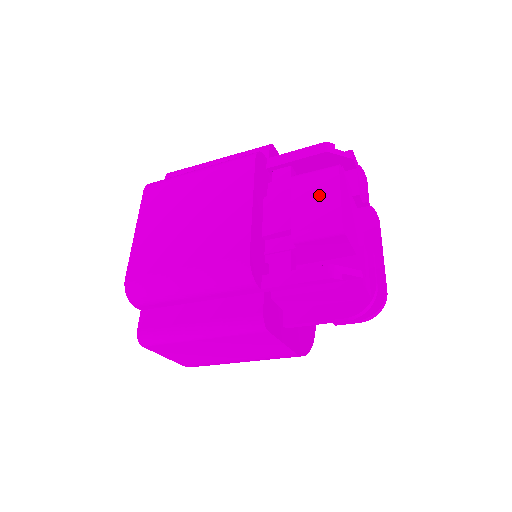
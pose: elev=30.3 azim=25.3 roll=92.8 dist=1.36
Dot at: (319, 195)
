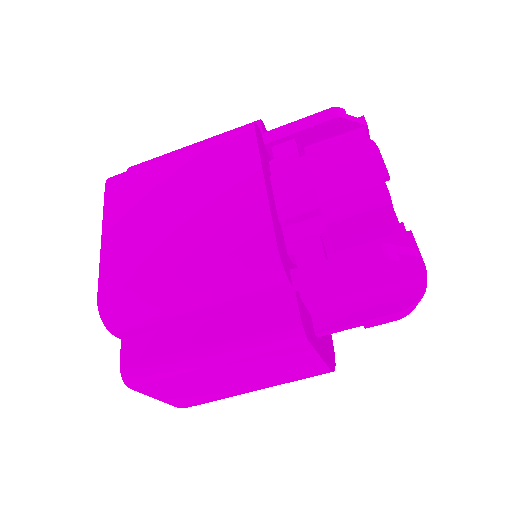
Dot at: (347, 163)
